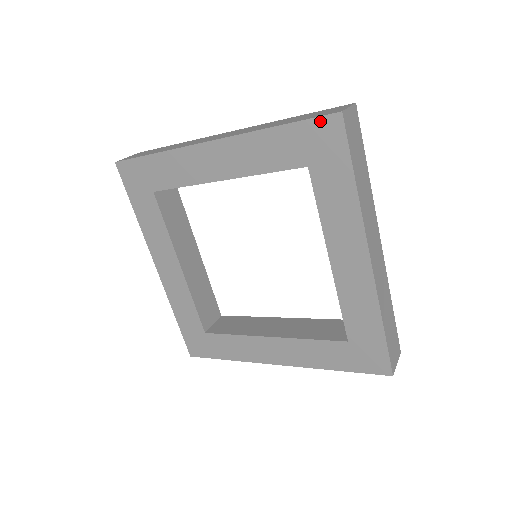
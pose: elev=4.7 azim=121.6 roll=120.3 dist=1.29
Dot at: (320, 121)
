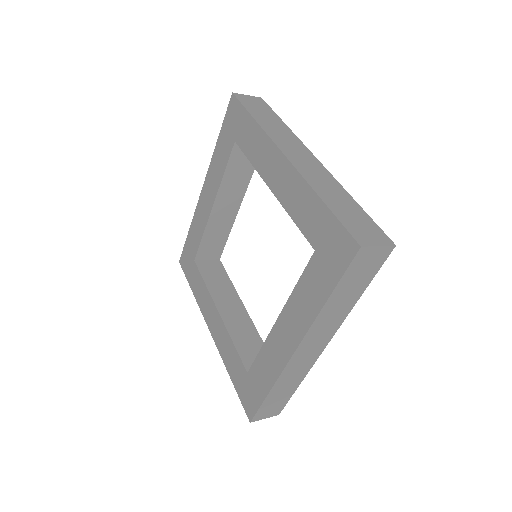
Dot at: (345, 234)
